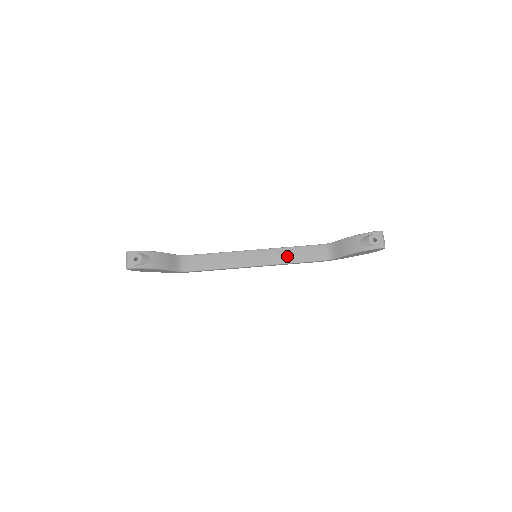
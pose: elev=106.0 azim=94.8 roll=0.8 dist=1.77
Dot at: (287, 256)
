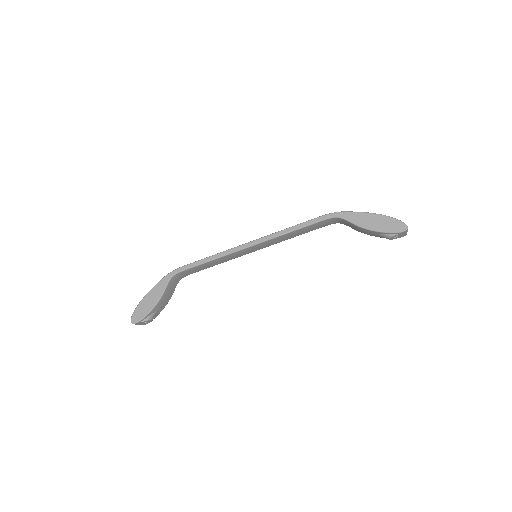
Dot at: (289, 237)
